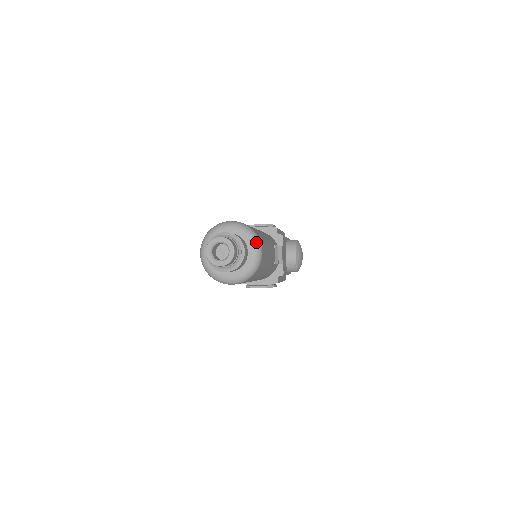
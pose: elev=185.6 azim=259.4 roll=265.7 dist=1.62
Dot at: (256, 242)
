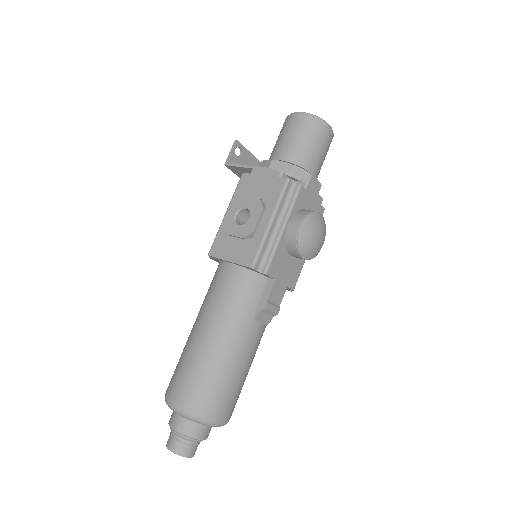
Dot at: (208, 425)
